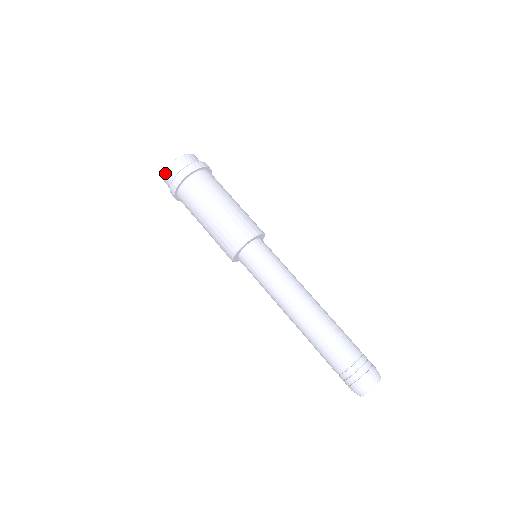
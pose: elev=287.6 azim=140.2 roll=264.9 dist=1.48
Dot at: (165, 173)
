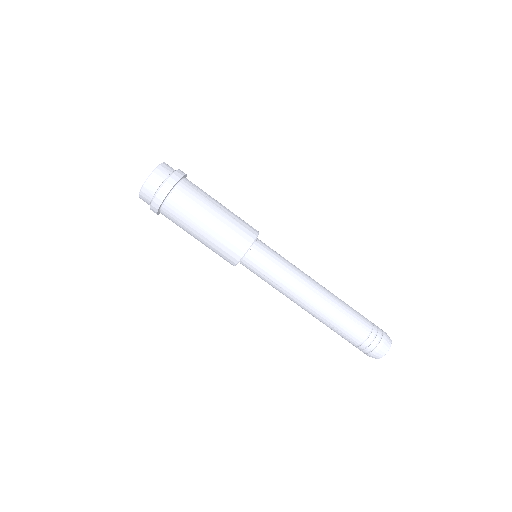
Dot at: (139, 197)
